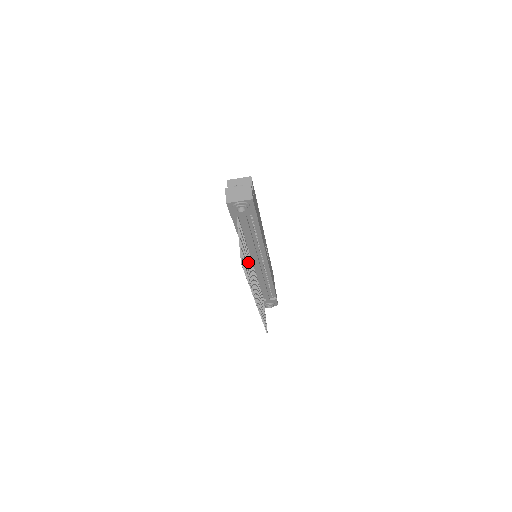
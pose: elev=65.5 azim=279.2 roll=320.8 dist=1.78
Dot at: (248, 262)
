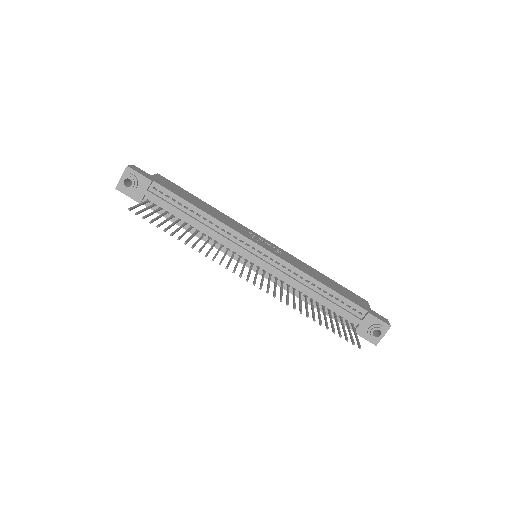
Dot at: (198, 239)
